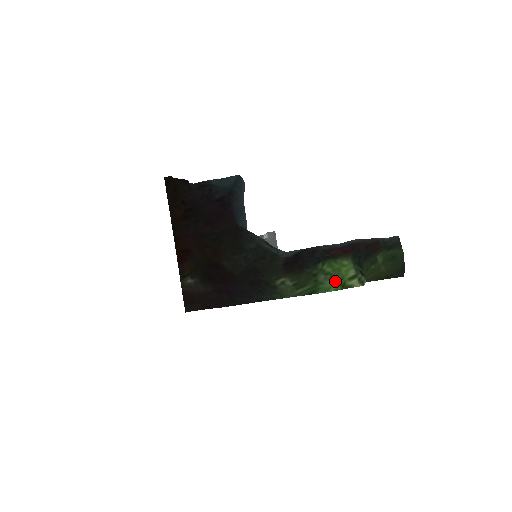
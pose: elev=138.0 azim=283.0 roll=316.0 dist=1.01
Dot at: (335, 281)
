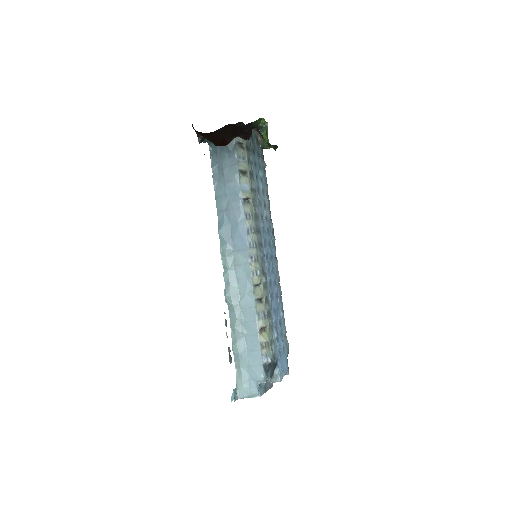
Dot at: occluded
